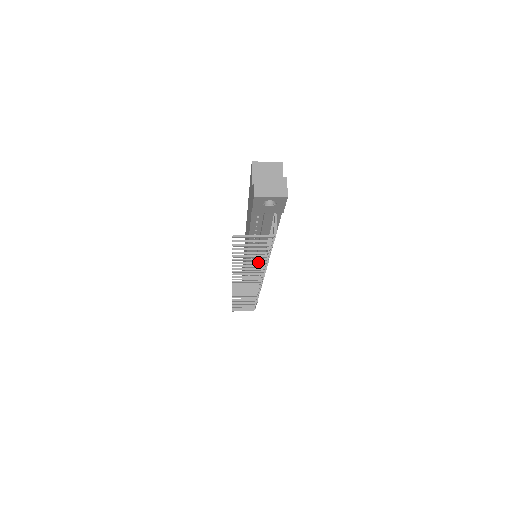
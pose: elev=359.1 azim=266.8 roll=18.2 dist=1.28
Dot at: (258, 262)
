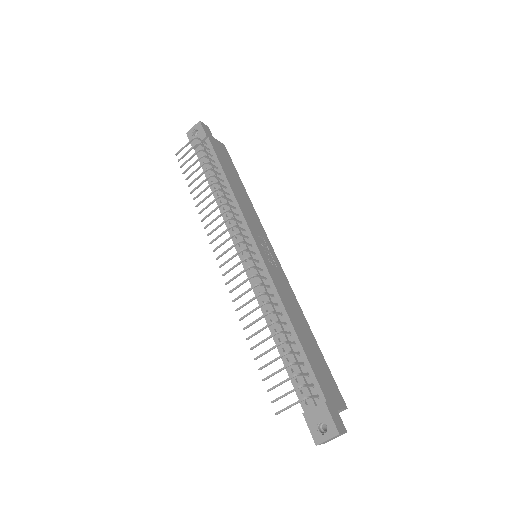
Dot at: (208, 187)
